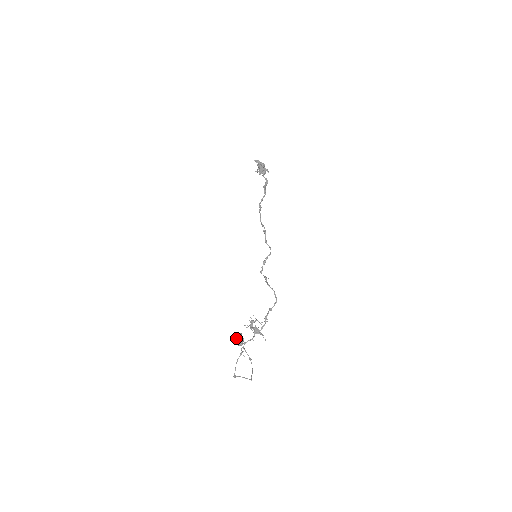
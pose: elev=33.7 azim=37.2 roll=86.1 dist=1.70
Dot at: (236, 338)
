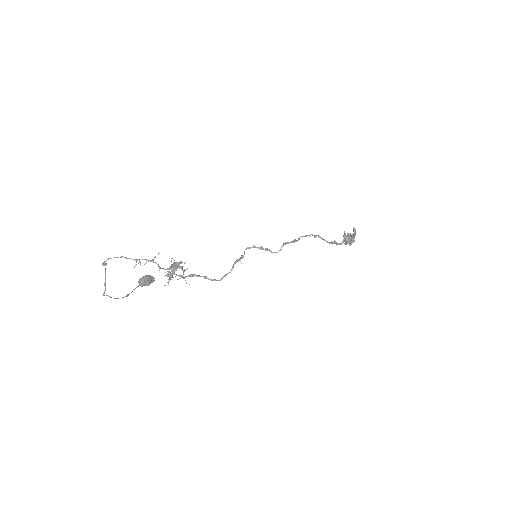
Dot at: (147, 276)
